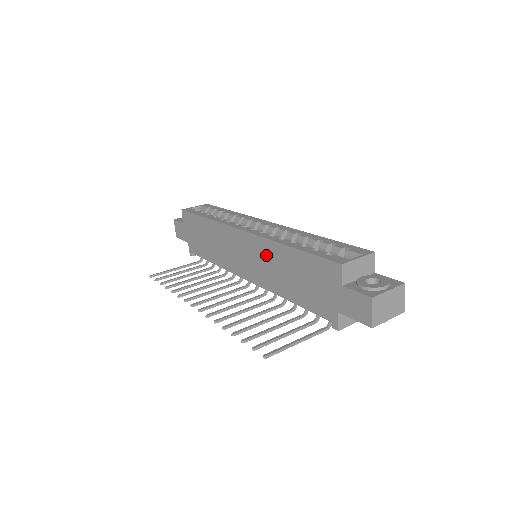
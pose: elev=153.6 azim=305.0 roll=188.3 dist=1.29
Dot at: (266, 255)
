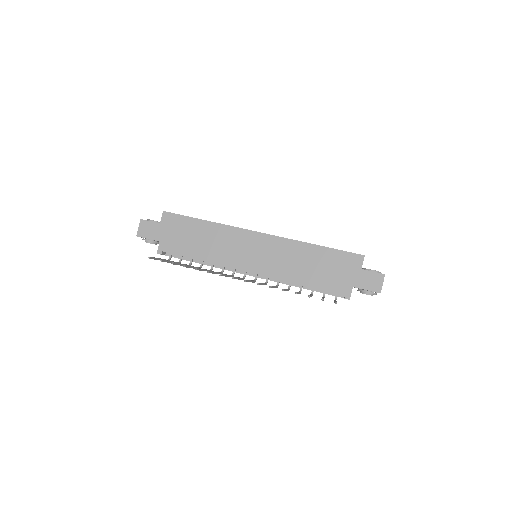
Dot at: (286, 251)
